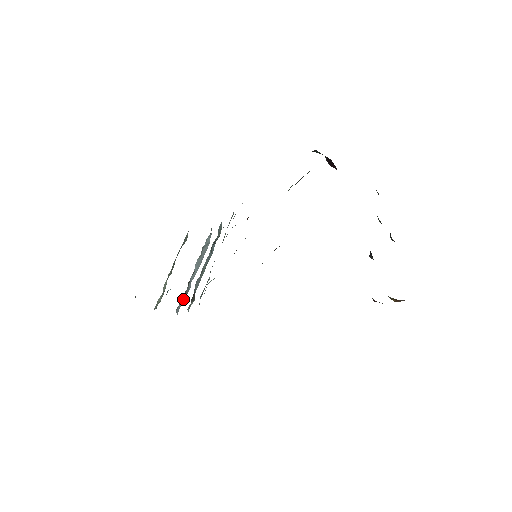
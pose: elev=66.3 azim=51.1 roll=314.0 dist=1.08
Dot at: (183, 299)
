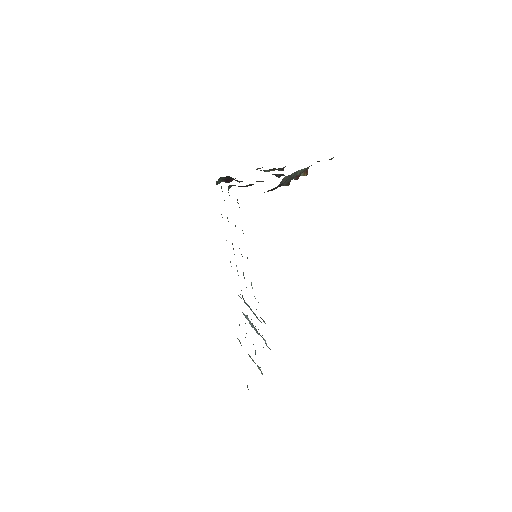
Dot at: (265, 342)
